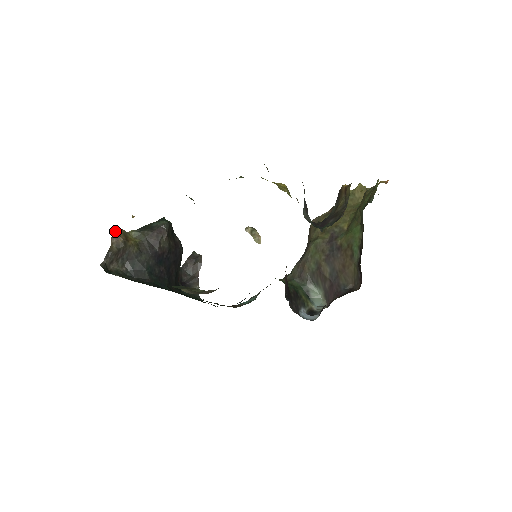
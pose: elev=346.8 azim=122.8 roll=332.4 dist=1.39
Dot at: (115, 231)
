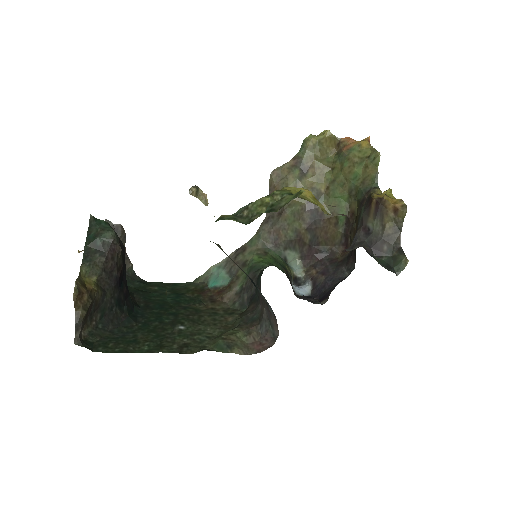
Dot at: (74, 290)
